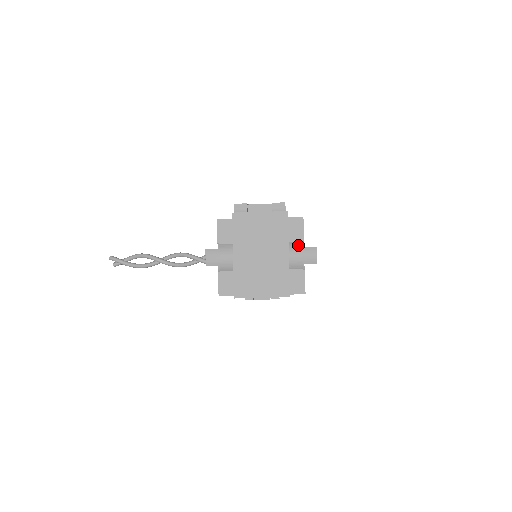
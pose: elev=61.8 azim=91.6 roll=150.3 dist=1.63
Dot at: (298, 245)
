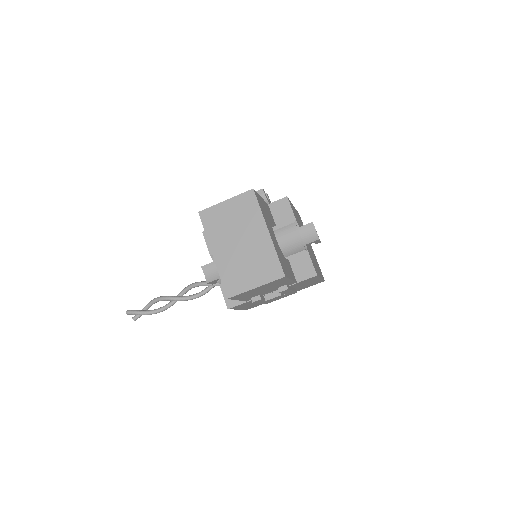
Dot at: (292, 227)
